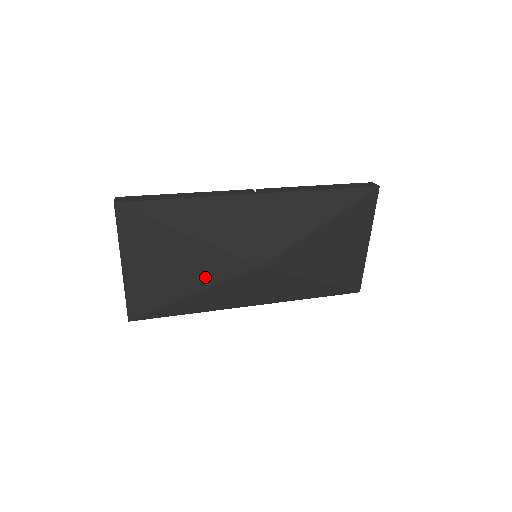
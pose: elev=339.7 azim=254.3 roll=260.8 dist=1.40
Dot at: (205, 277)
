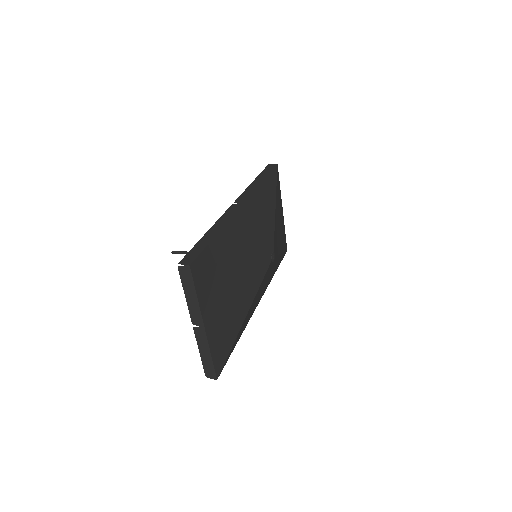
Dot at: (250, 292)
